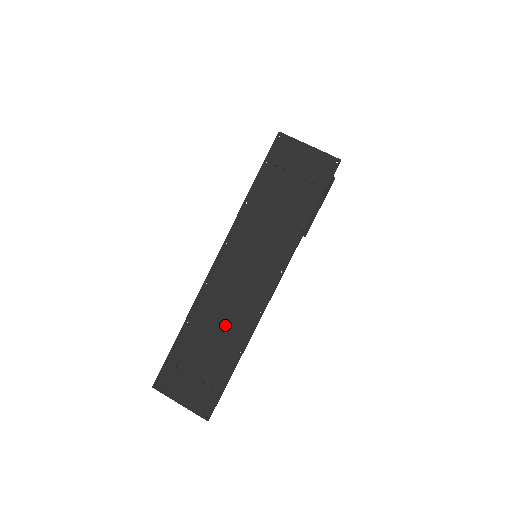
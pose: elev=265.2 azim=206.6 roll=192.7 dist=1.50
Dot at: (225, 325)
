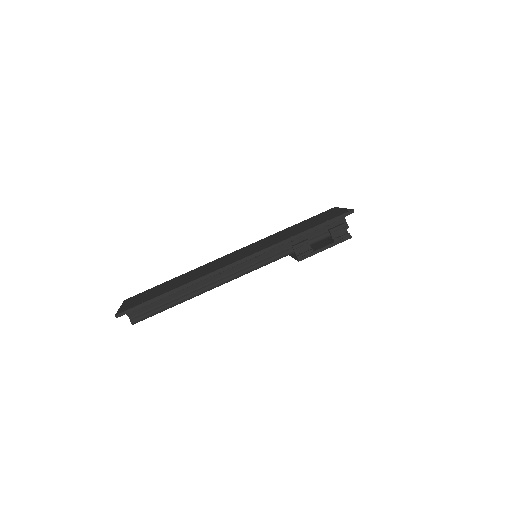
Dot at: (195, 275)
